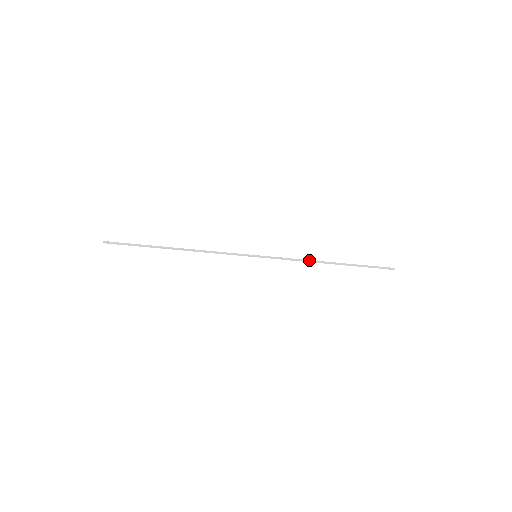
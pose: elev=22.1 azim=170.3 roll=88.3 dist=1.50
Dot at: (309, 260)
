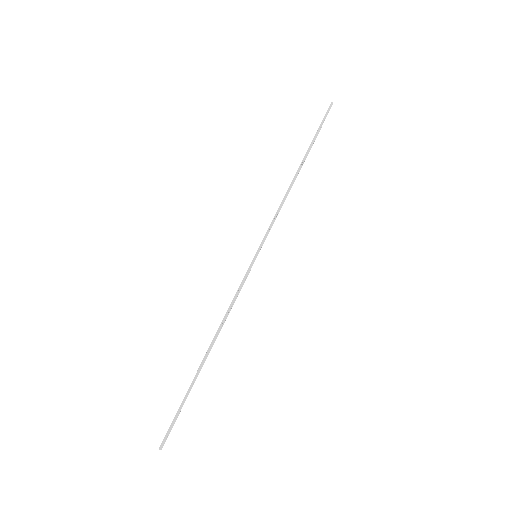
Dot at: (285, 195)
